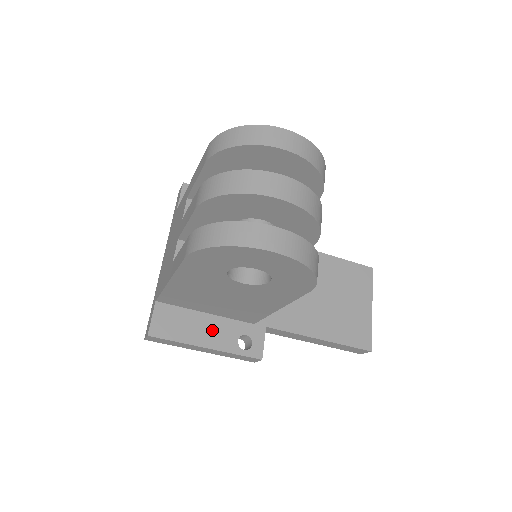
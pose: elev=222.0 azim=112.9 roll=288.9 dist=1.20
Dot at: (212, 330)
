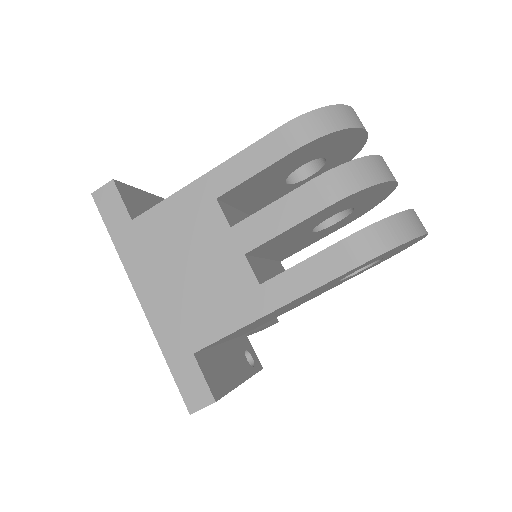
Dot at: (234, 360)
